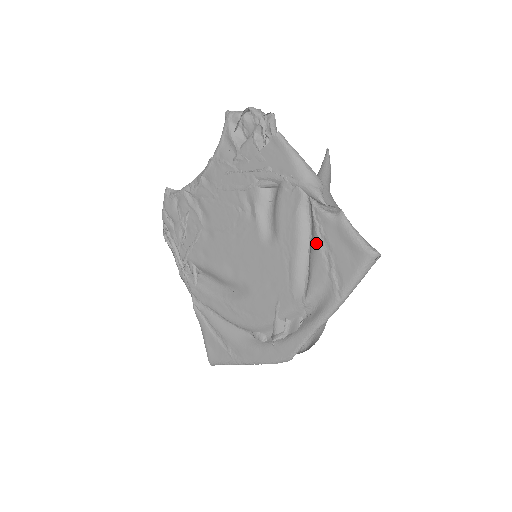
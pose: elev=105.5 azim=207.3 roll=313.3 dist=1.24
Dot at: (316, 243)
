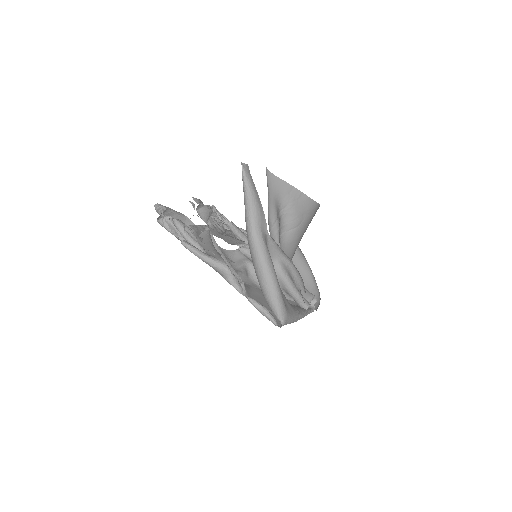
Dot at: (257, 296)
